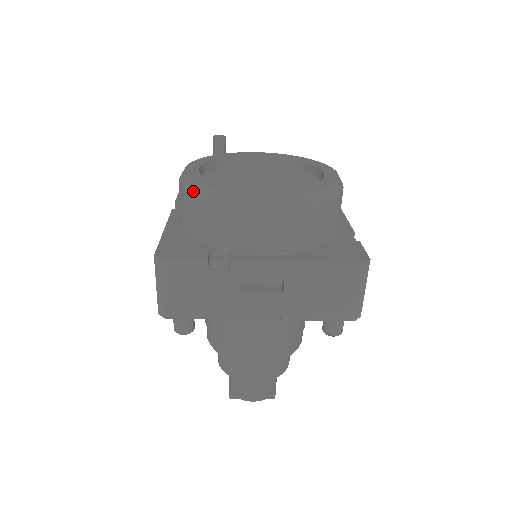
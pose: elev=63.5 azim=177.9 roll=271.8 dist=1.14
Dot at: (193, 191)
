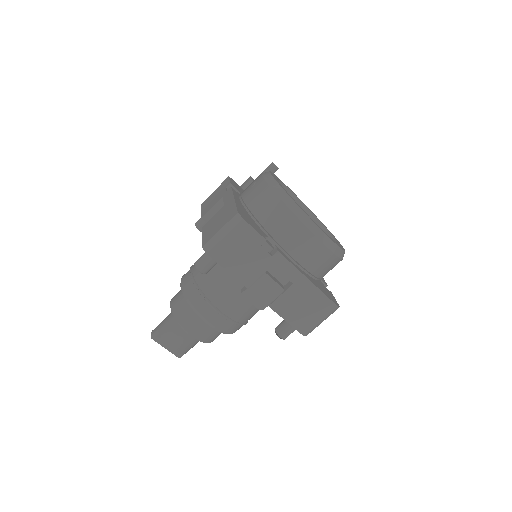
Dot at: (279, 193)
